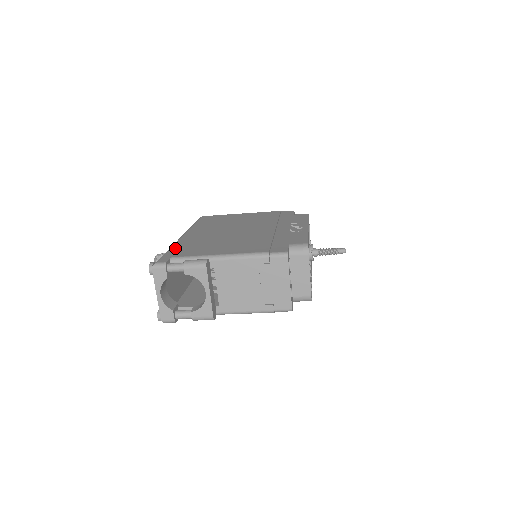
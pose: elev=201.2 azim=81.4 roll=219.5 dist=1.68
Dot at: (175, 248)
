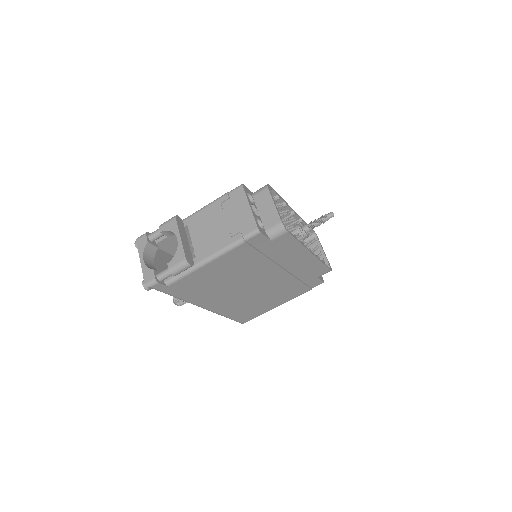
Dot at: occluded
